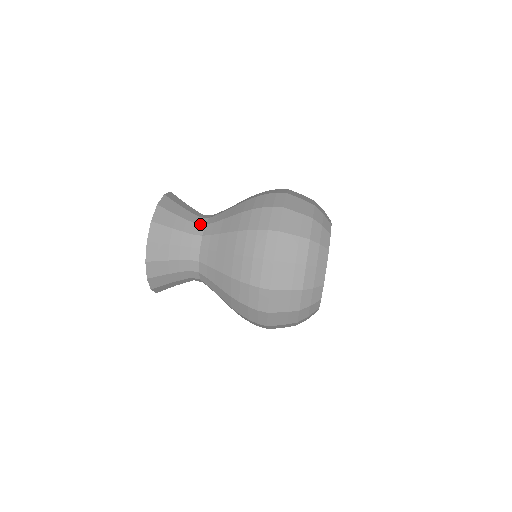
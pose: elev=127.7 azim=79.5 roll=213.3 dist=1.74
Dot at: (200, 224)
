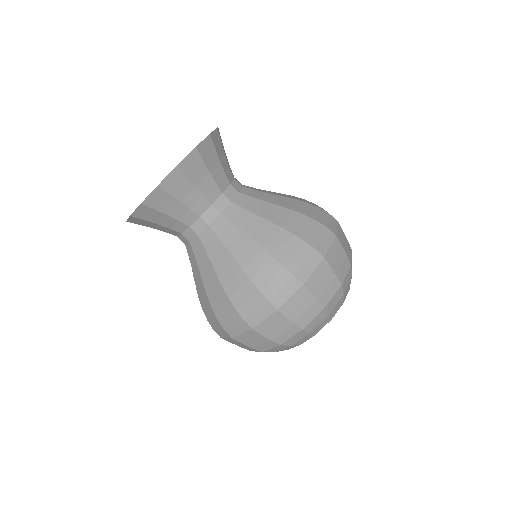
Dot at: (193, 230)
